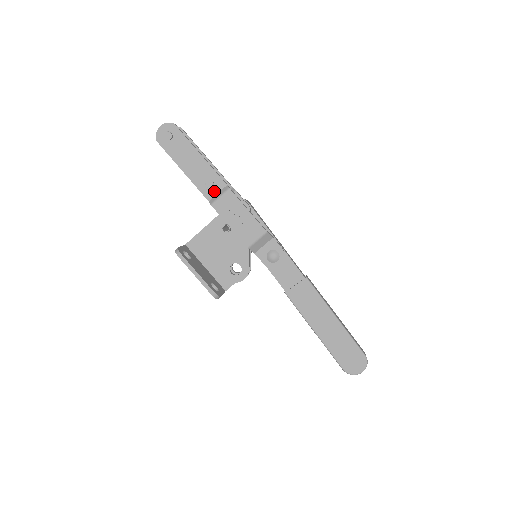
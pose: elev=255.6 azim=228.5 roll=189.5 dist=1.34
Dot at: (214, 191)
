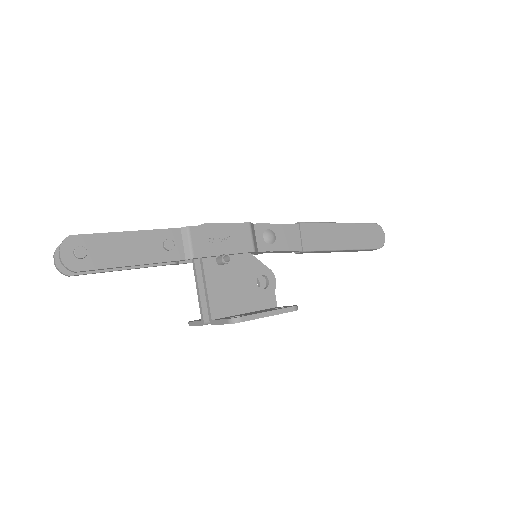
Dot at: (178, 246)
